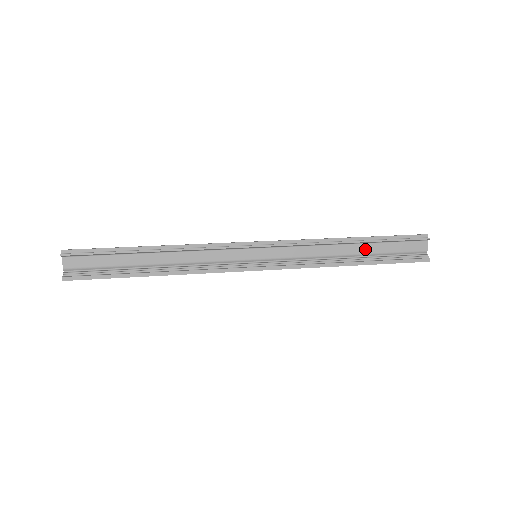
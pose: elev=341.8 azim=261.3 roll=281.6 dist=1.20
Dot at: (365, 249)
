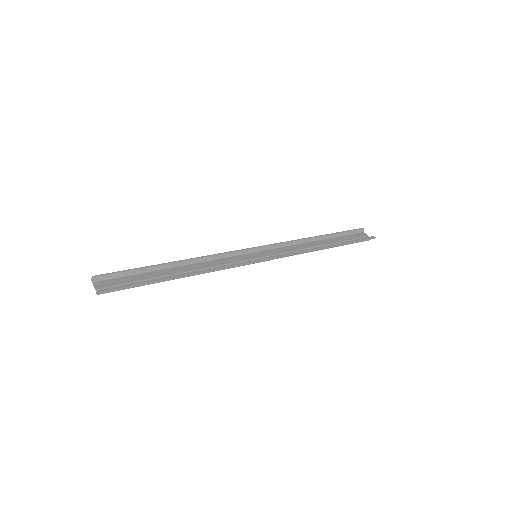
Dot at: (329, 242)
